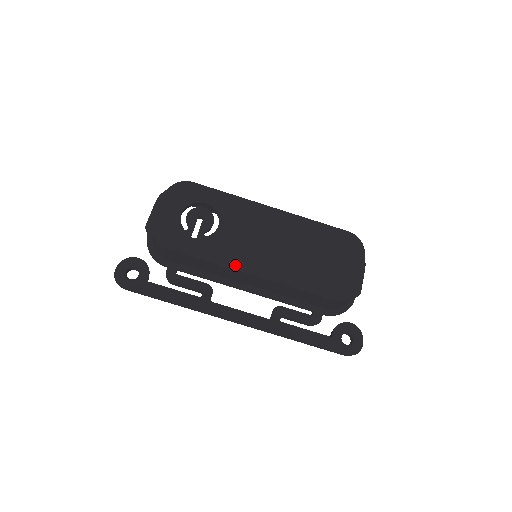
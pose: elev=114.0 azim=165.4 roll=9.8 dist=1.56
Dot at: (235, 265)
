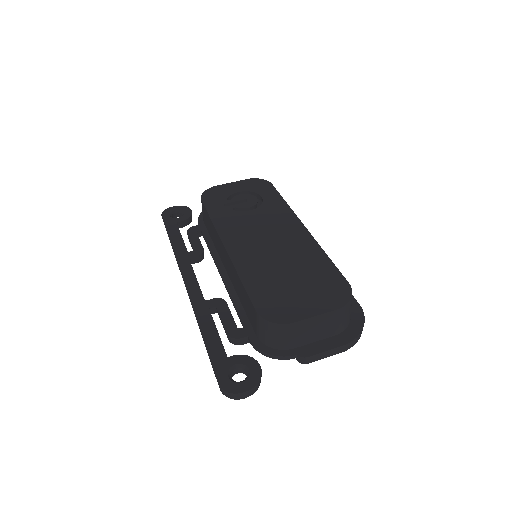
Dot at: (223, 234)
